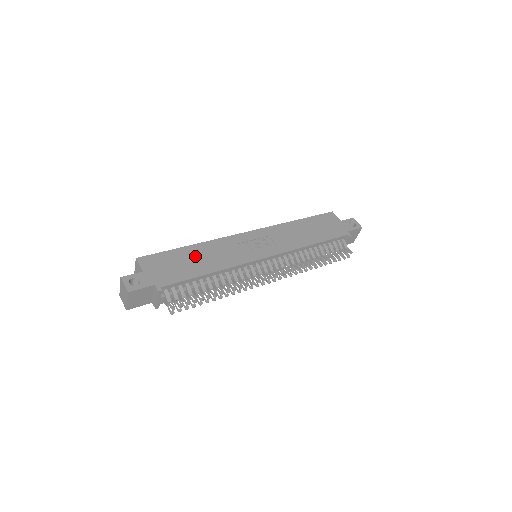
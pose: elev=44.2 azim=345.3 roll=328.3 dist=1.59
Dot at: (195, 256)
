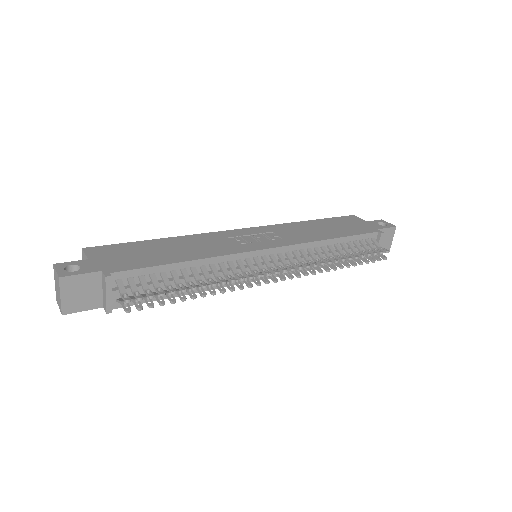
Dot at: (167, 247)
